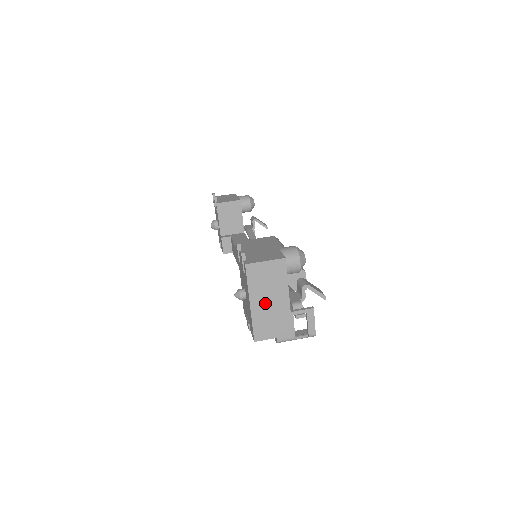
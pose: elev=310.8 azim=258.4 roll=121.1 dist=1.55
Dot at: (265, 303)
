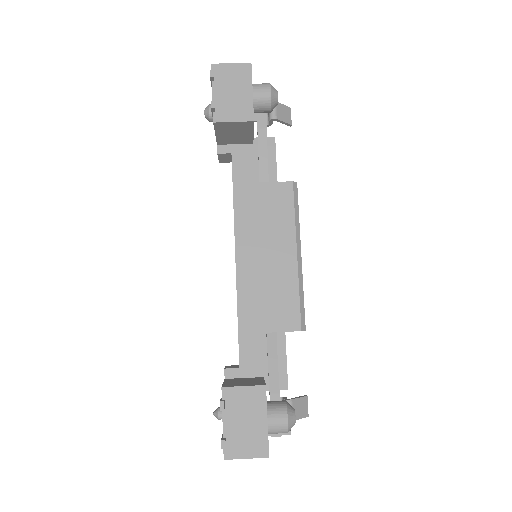
Dot at: occluded
